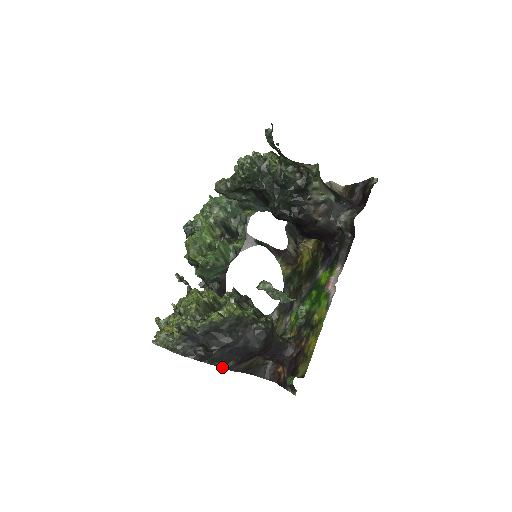
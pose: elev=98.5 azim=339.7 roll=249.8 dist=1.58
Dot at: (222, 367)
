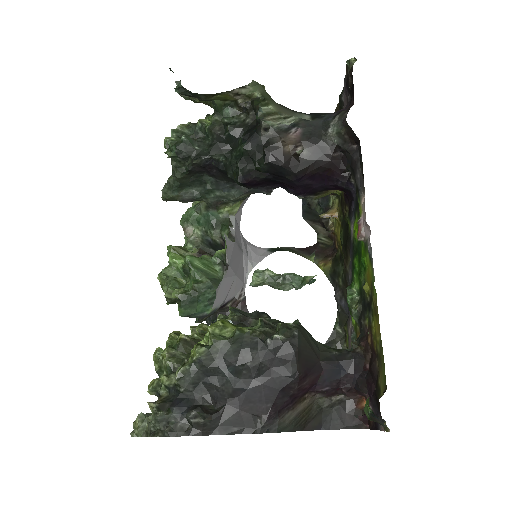
Dot at: (249, 432)
